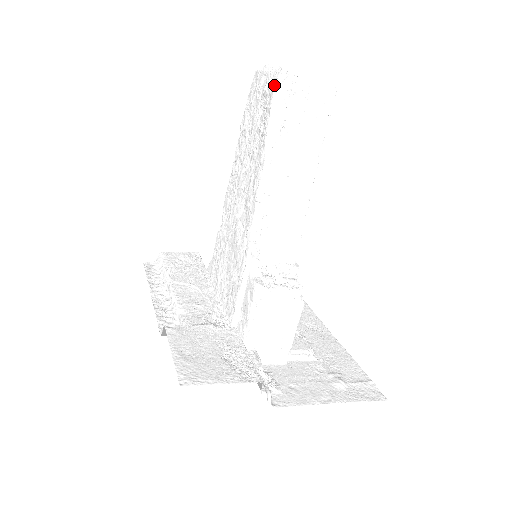
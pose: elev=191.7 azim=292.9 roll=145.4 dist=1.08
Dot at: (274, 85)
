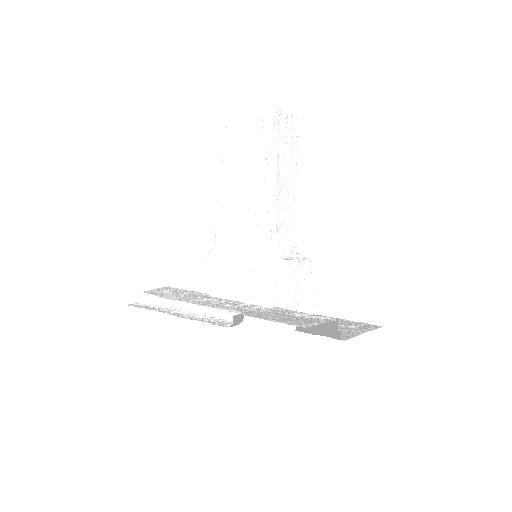
Dot at: (271, 115)
